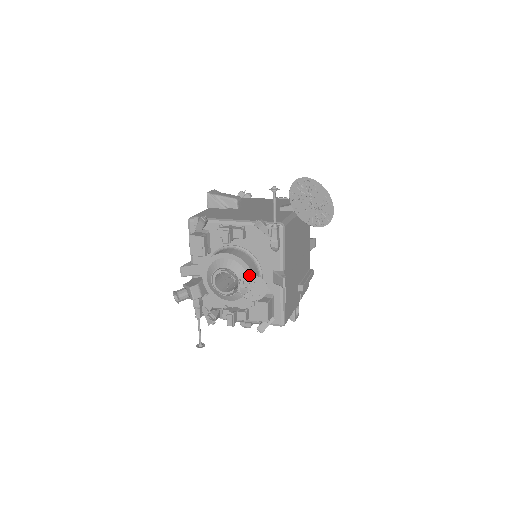
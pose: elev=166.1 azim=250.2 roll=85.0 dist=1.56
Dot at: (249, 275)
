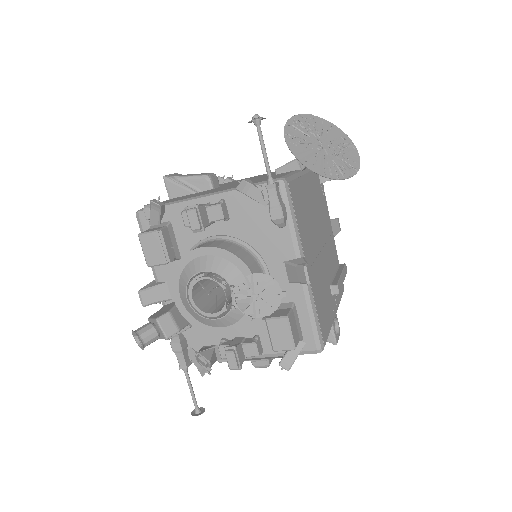
Dot at: (246, 275)
